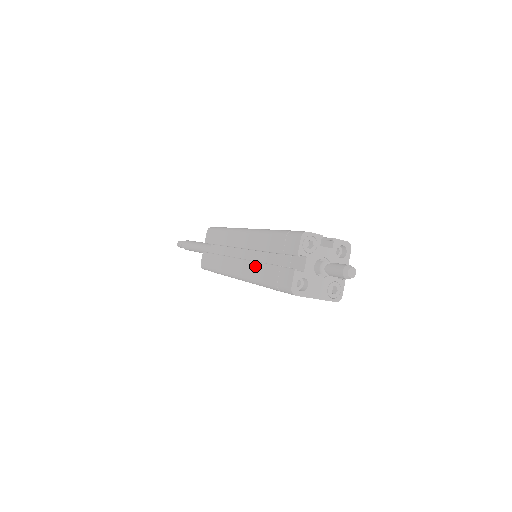
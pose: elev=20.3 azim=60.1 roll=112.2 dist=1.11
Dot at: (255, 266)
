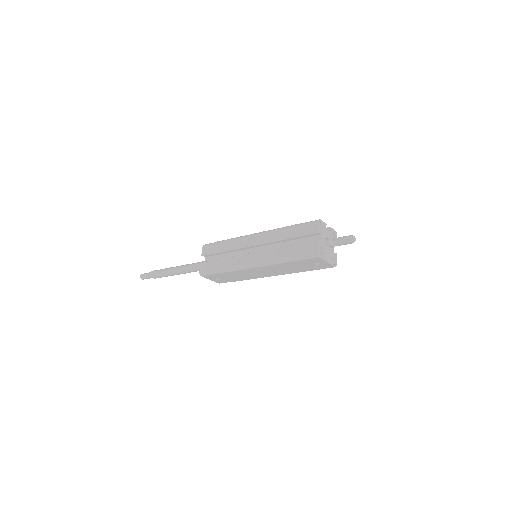
Dot at: (275, 251)
